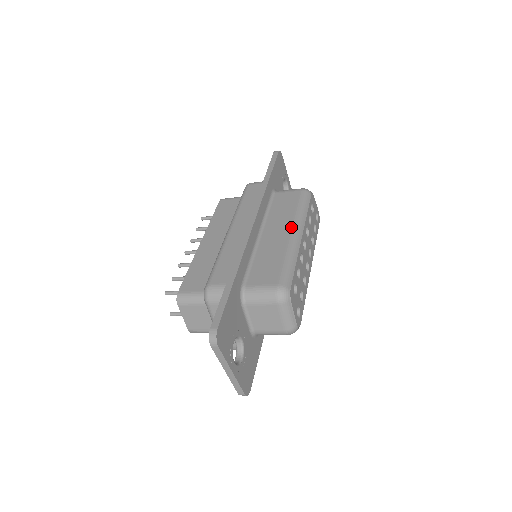
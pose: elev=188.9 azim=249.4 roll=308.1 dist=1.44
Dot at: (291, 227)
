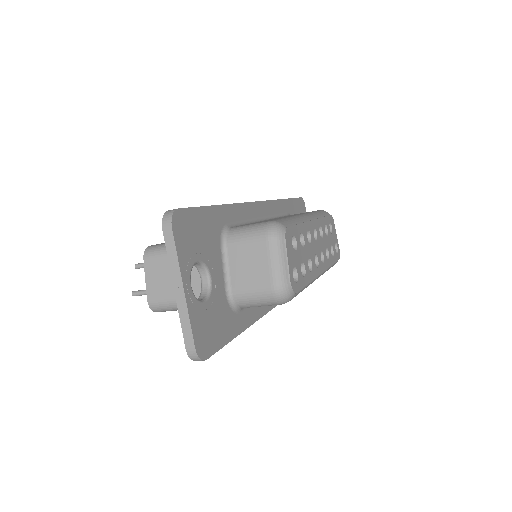
Dot at: occluded
